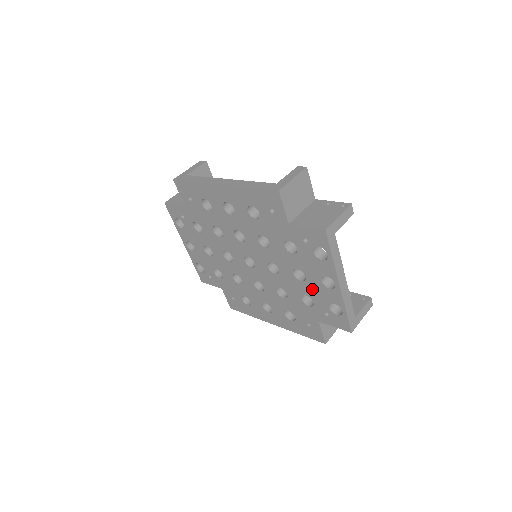
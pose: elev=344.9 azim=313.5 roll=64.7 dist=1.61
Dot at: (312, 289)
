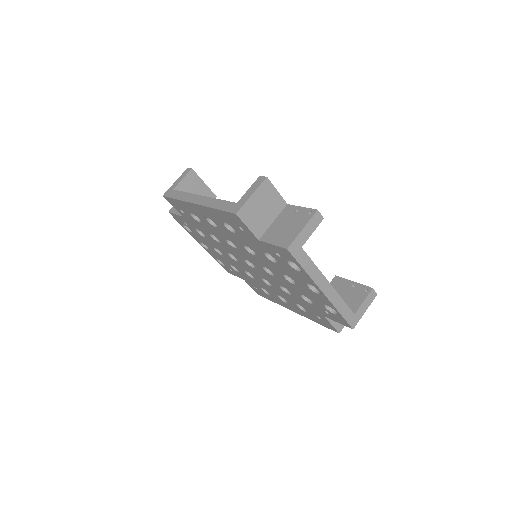
Dot at: (305, 292)
